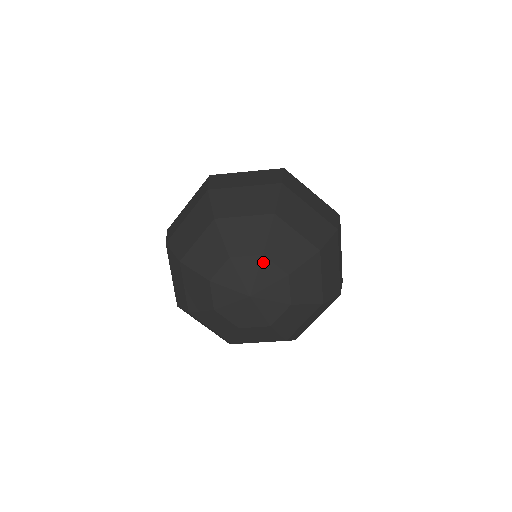
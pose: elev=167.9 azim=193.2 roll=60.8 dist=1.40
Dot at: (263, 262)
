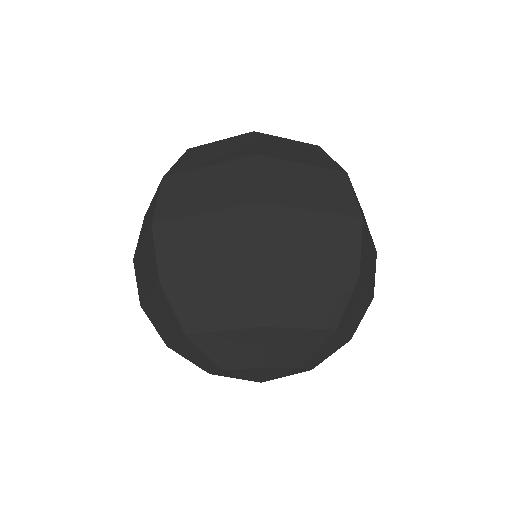
Dot at: (296, 370)
